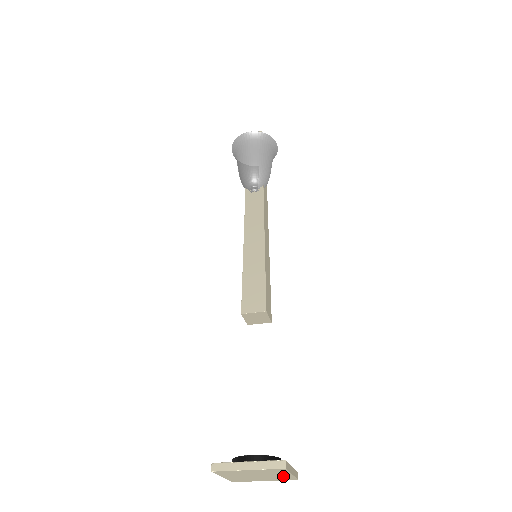
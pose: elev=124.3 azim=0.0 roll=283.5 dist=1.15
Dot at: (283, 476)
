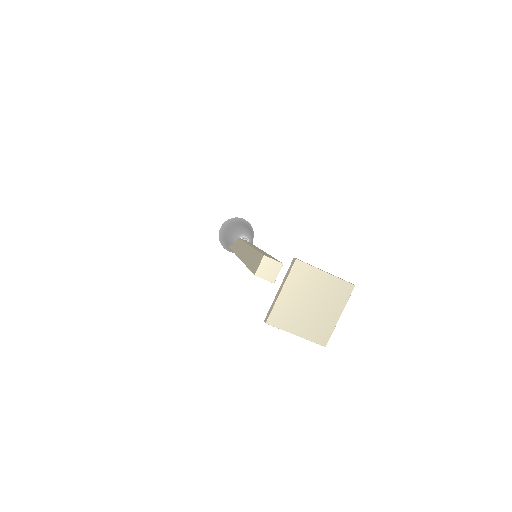
Dot at: (328, 320)
